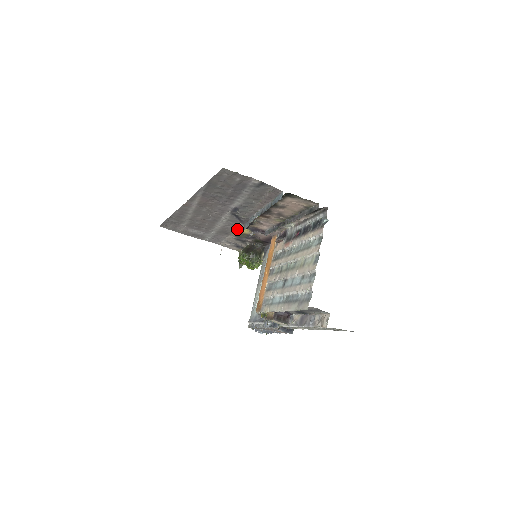
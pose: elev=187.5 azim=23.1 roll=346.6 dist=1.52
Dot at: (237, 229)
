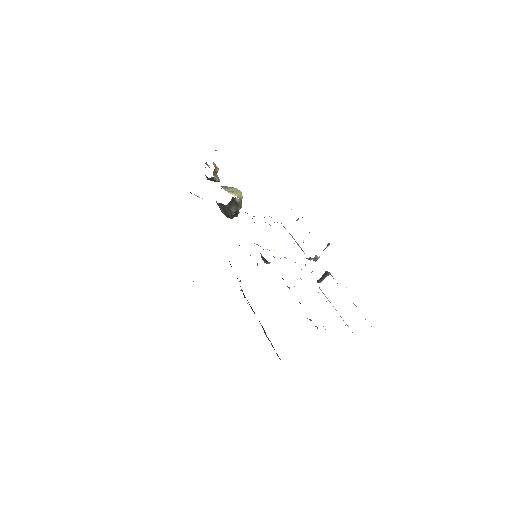
Dot at: occluded
